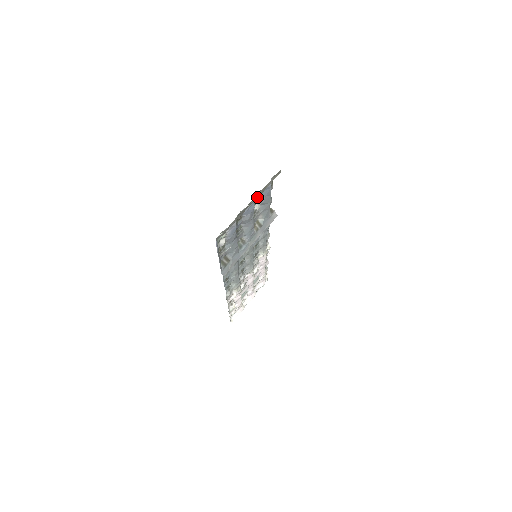
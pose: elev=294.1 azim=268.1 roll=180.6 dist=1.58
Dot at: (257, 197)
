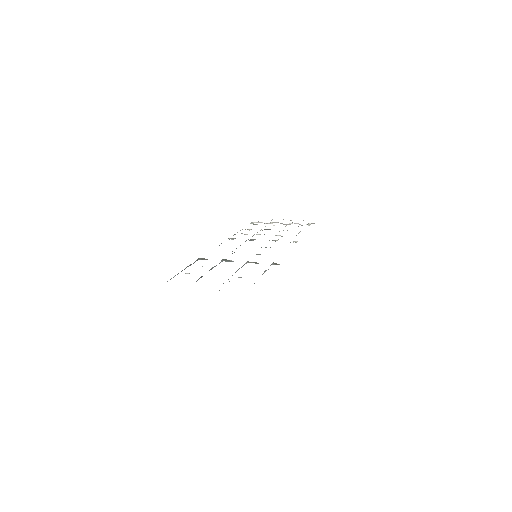
Dot at: occluded
